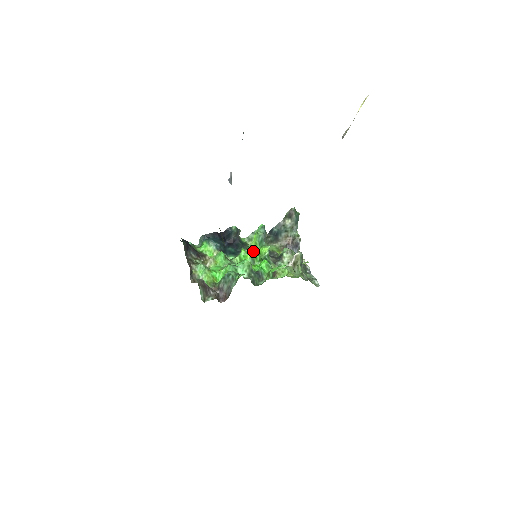
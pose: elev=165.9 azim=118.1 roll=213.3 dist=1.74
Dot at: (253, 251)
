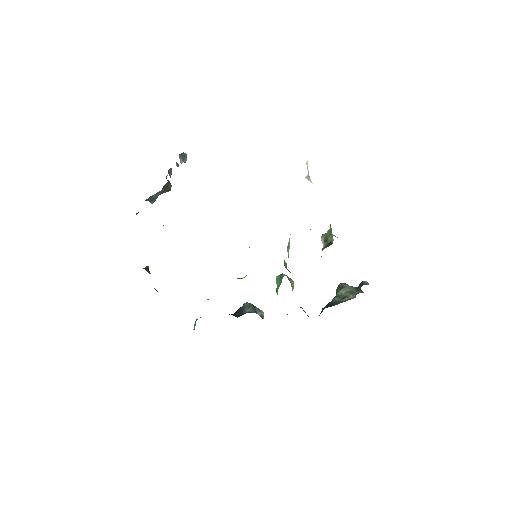
Dot at: occluded
